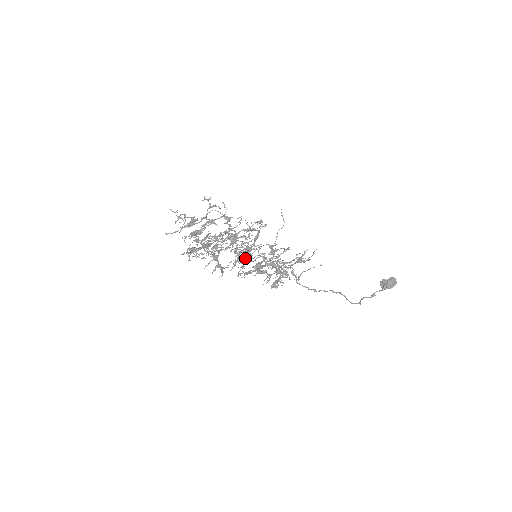
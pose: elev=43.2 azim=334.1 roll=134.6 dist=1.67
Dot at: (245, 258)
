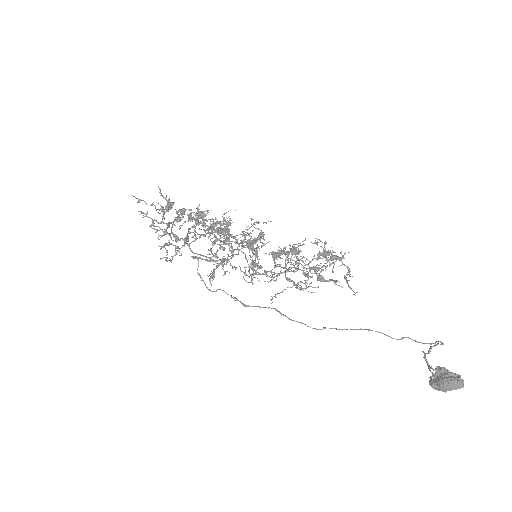
Dot at: (213, 278)
